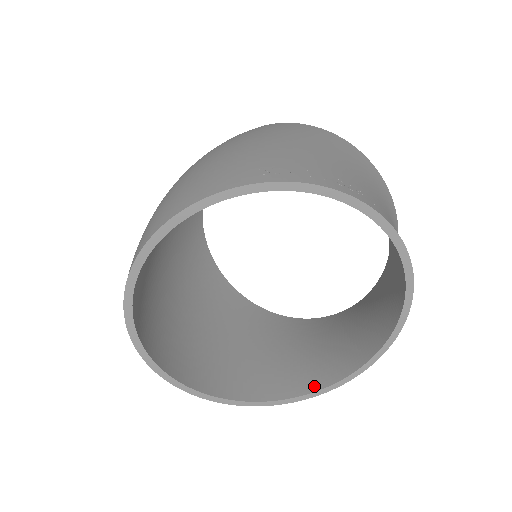
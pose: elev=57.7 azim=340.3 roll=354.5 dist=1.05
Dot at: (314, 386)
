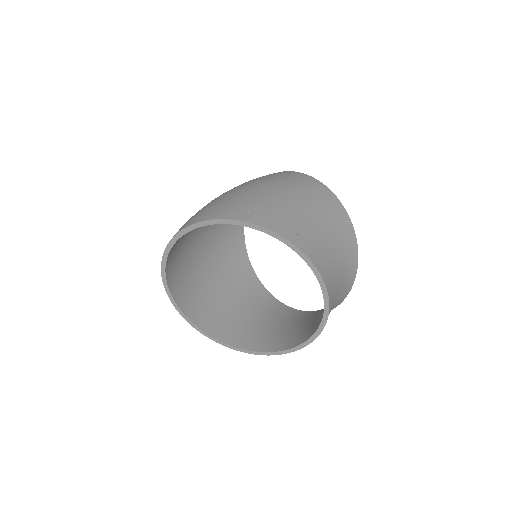
Dot at: (266, 349)
